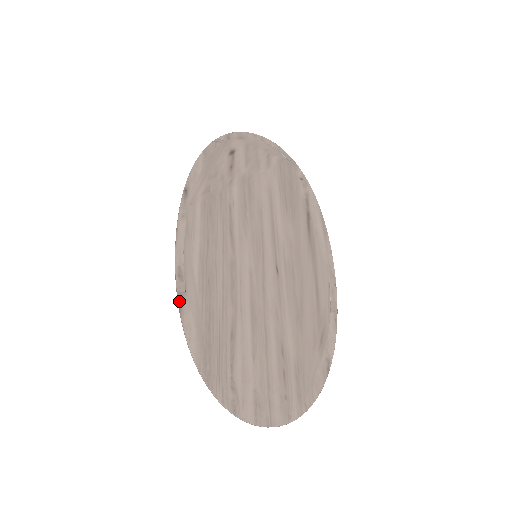
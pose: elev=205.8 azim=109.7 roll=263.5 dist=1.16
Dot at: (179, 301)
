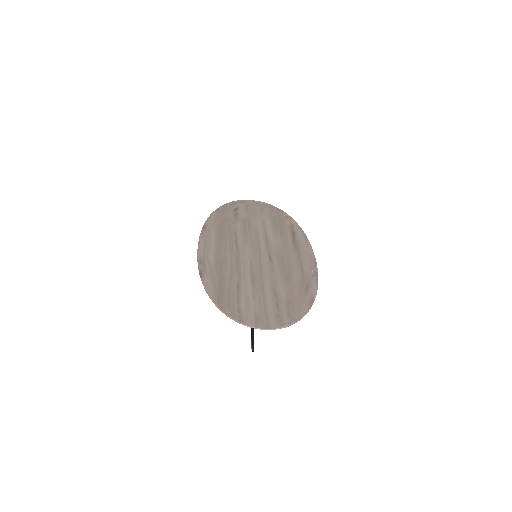
Dot at: (200, 273)
